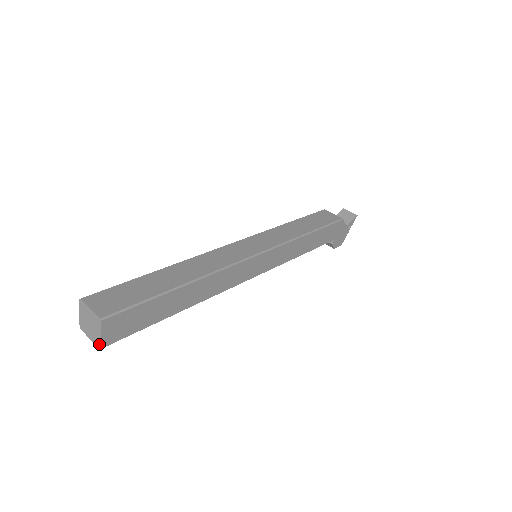
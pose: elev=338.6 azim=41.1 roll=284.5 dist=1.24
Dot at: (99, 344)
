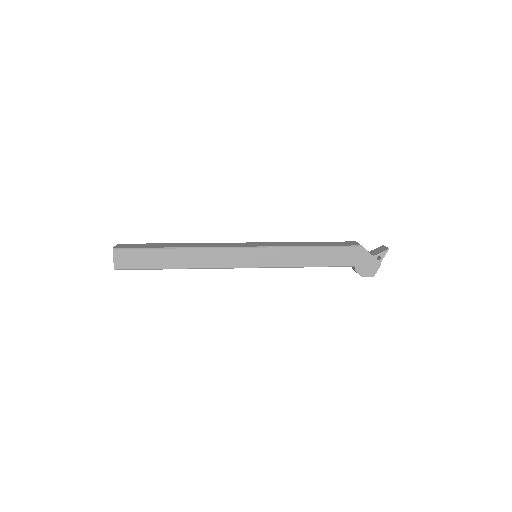
Dot at: (114, 267)
